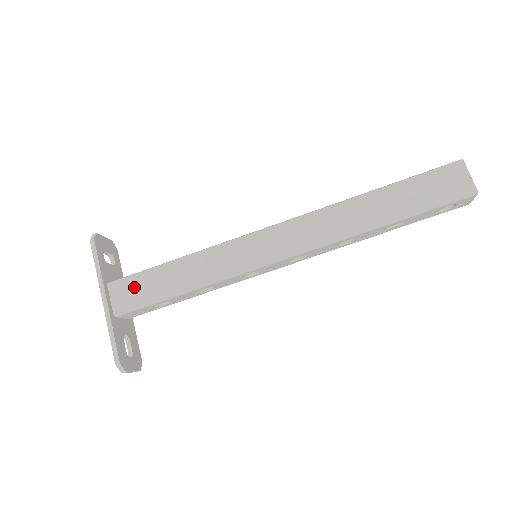
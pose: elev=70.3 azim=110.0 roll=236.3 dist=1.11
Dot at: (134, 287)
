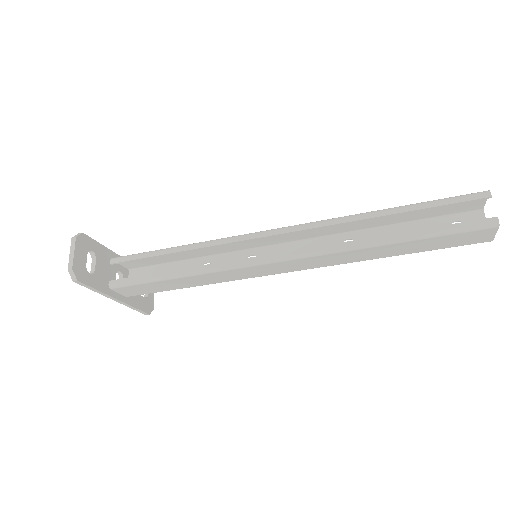
Dot at: (140, 289)
